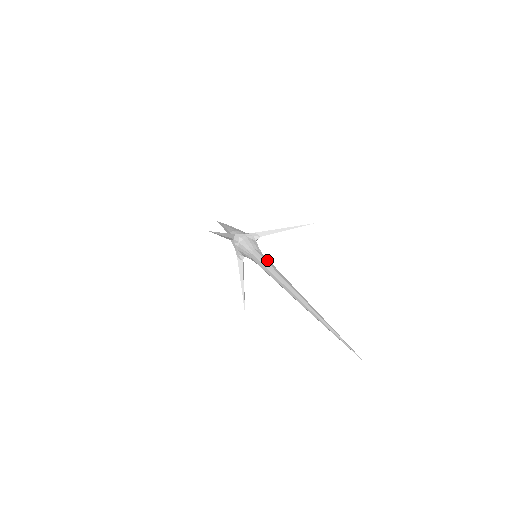
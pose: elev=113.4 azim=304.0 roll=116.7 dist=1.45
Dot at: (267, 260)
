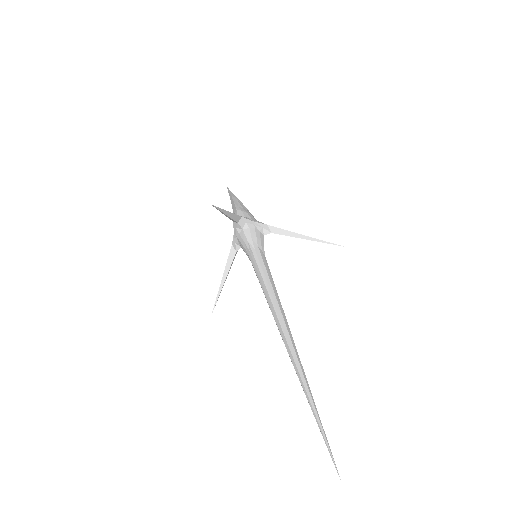
Dot at: (268, 269)
